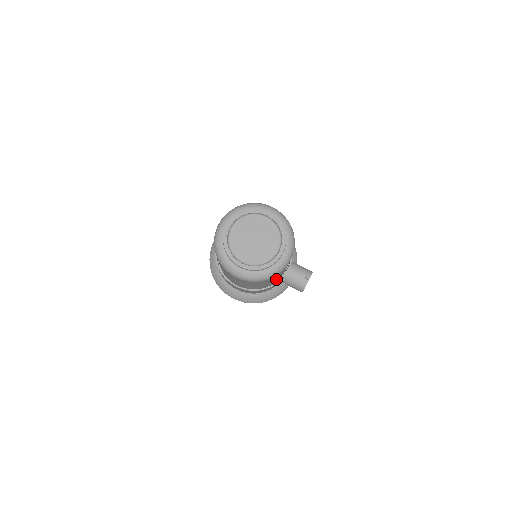
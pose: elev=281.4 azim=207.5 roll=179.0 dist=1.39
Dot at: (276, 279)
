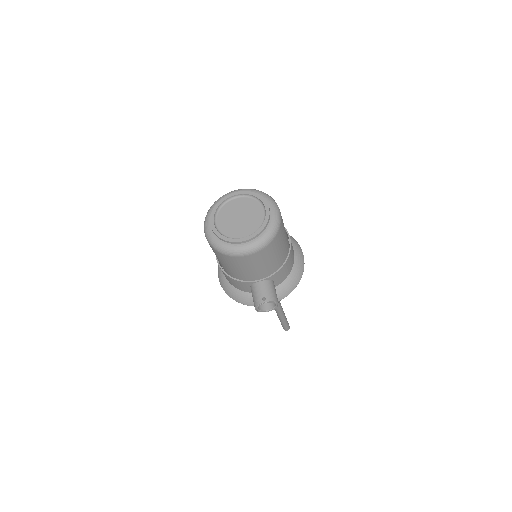
Dot at: (241, 274)
